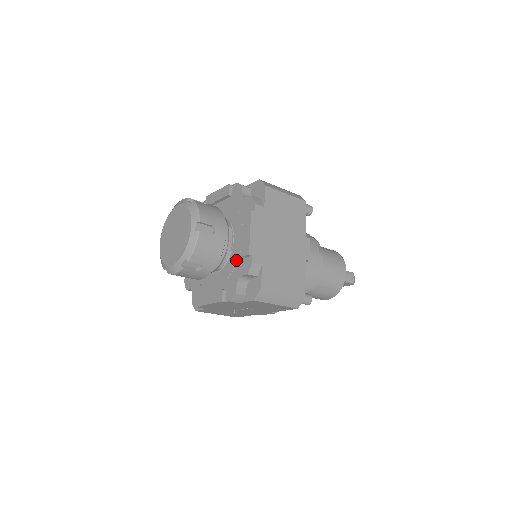
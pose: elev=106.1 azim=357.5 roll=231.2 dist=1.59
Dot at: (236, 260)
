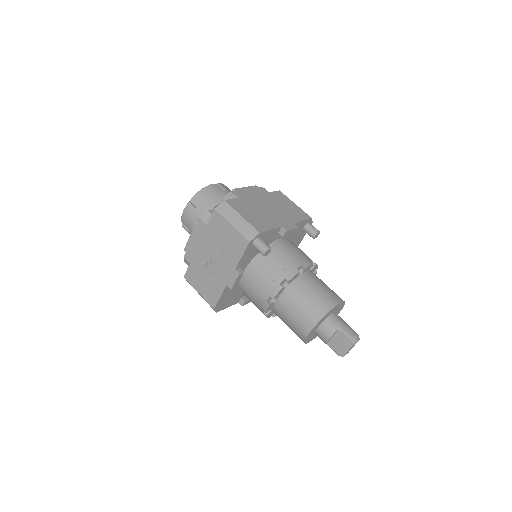
Dot at: occluded
